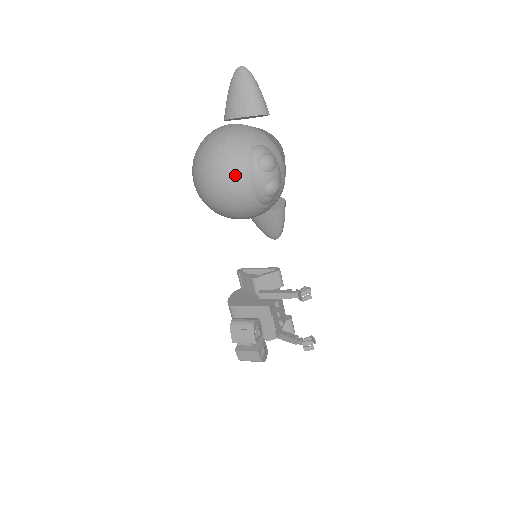
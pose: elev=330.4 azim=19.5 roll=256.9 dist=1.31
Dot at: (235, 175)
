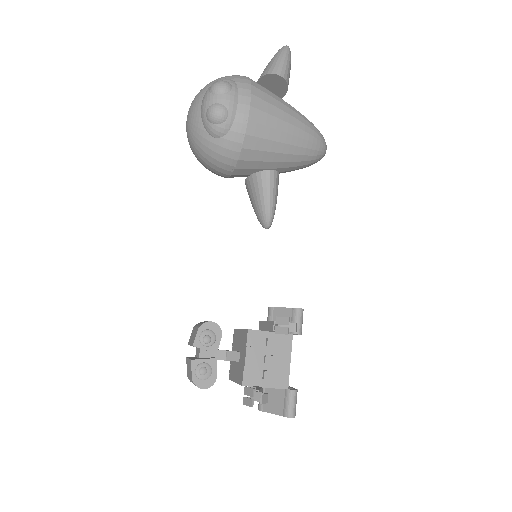
Dot at: (195, 101)
